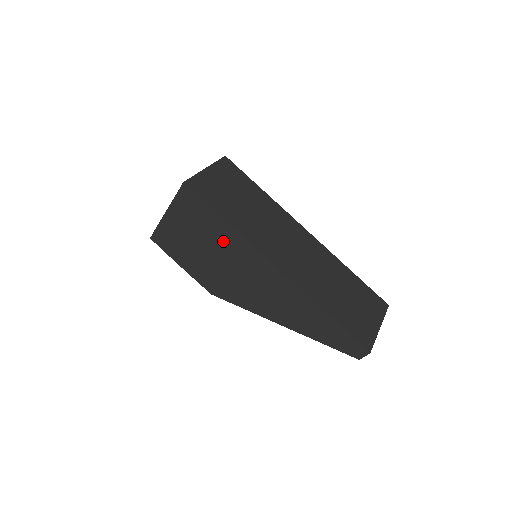
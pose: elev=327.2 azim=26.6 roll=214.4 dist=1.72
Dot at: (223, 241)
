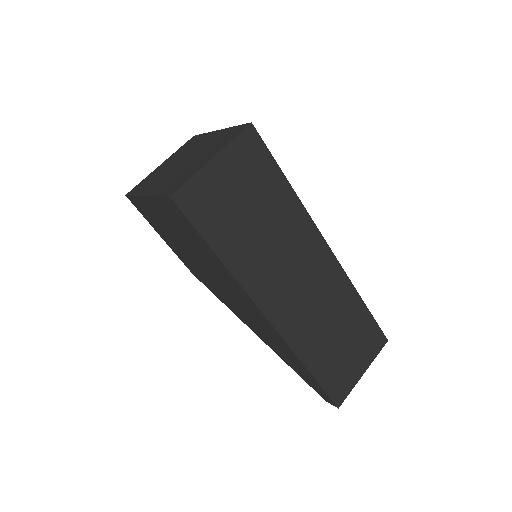
Dot at: (212, 264)
